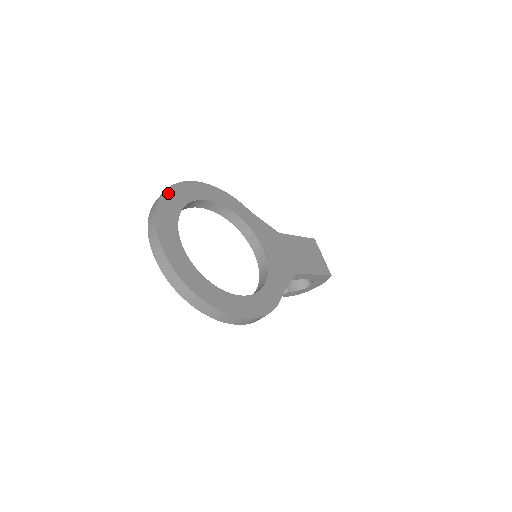
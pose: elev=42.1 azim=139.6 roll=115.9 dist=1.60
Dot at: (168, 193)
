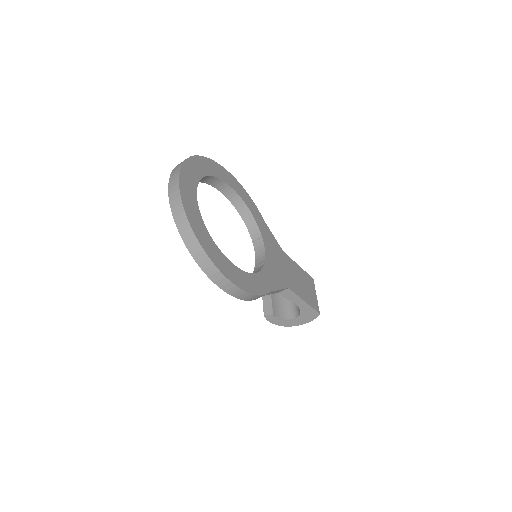
Dot at: (200, 159)
